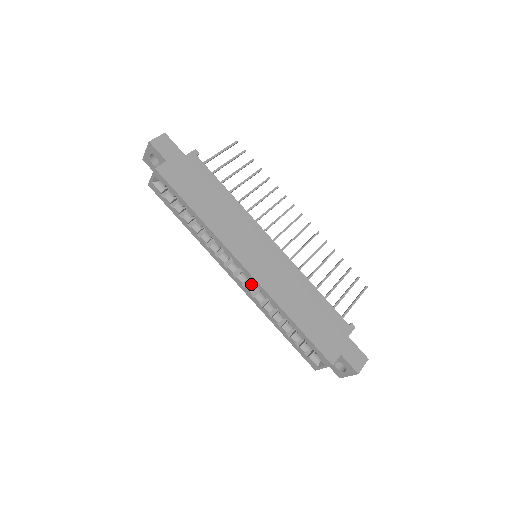
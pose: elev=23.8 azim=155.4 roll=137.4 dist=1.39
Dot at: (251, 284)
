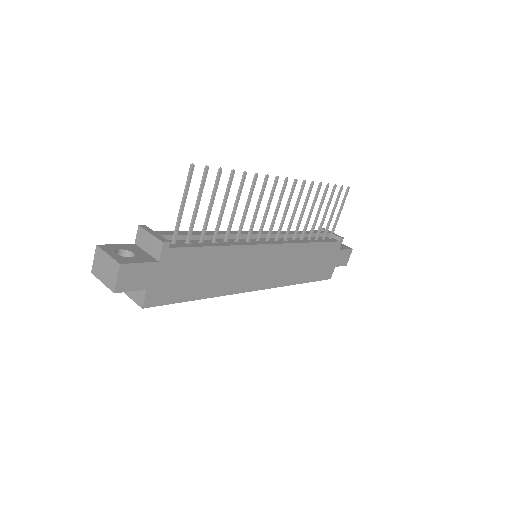
Dot at: occluded
